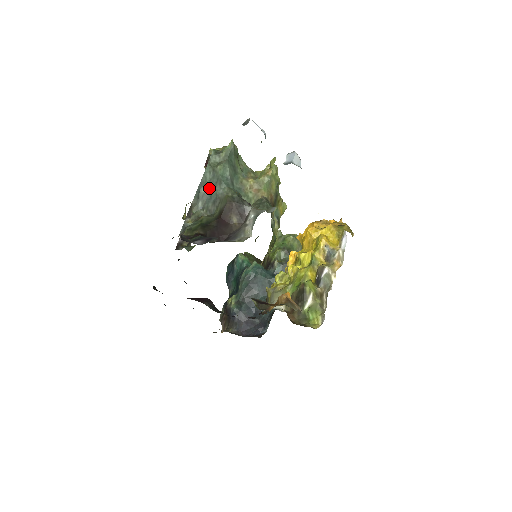
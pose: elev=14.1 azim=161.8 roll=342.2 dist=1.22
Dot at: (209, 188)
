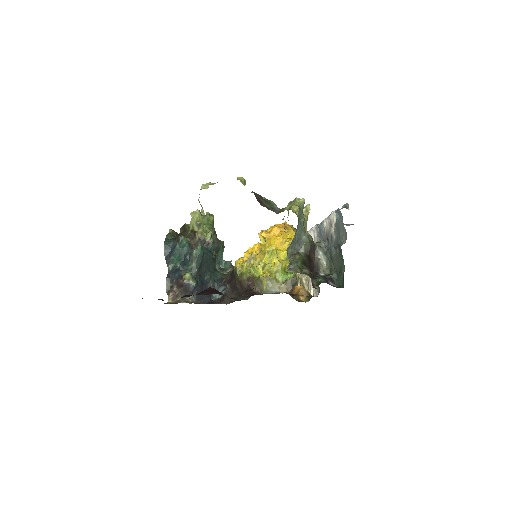
Dot at: (297, 235)
